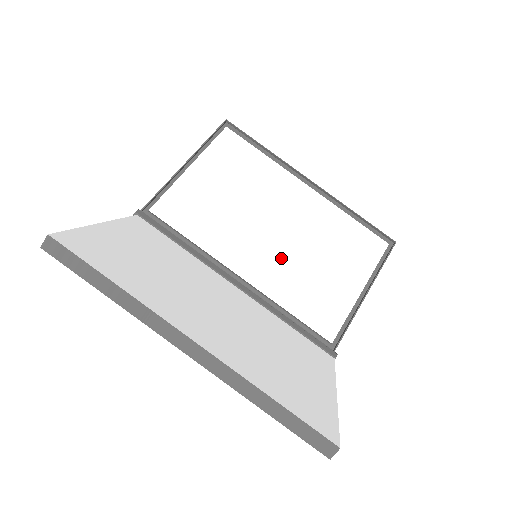
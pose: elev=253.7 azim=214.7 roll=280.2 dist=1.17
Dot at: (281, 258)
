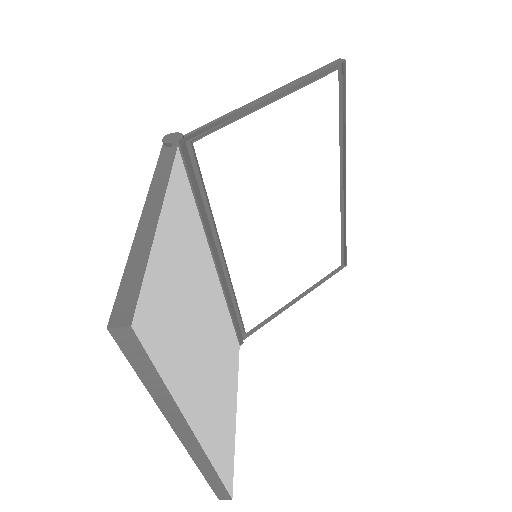
Dot at: (268, 251)
